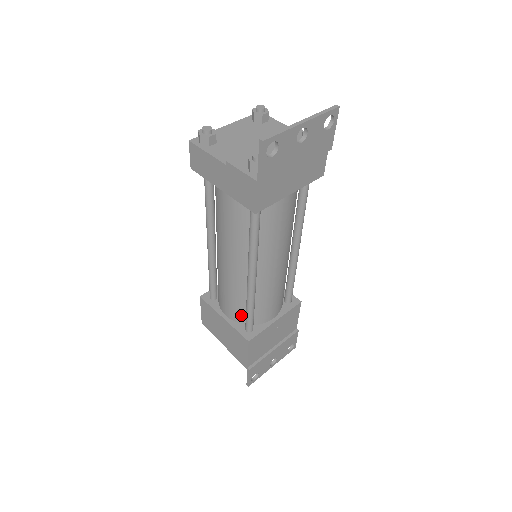
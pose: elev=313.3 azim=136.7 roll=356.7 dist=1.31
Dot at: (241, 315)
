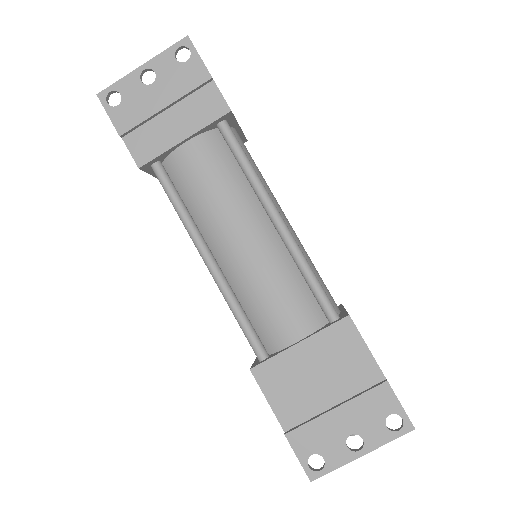
Dot at: occluded
